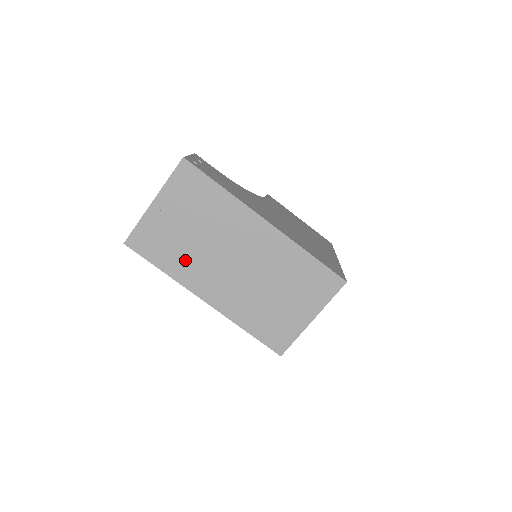
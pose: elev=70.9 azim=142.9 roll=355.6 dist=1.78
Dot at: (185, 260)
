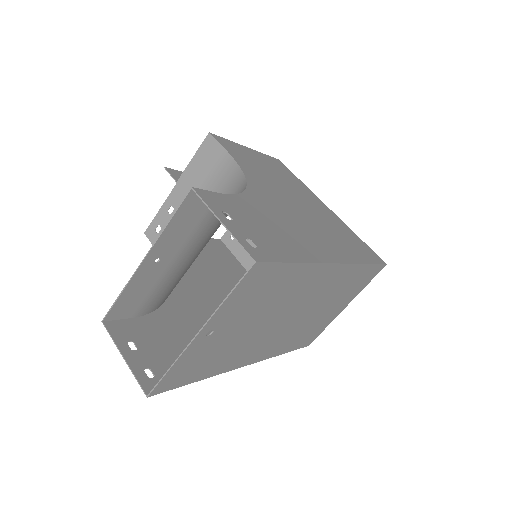
Dot at: (233, 353)
